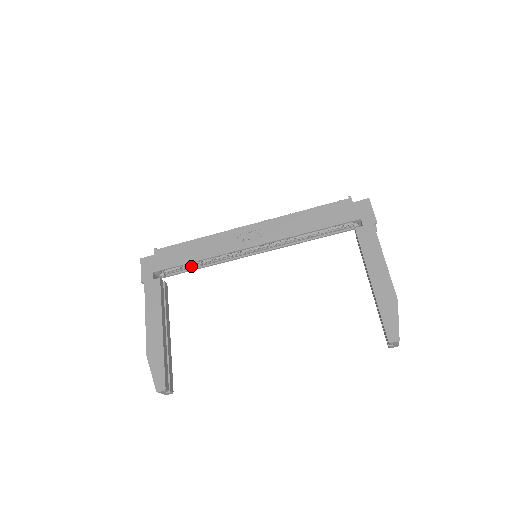
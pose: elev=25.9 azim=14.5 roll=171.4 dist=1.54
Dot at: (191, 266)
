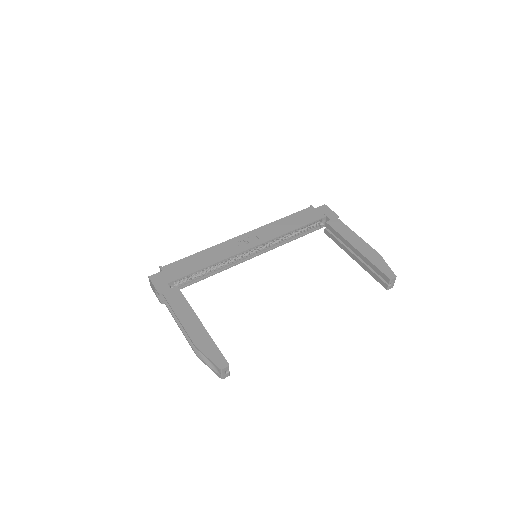
Dot at: (198, 277)
